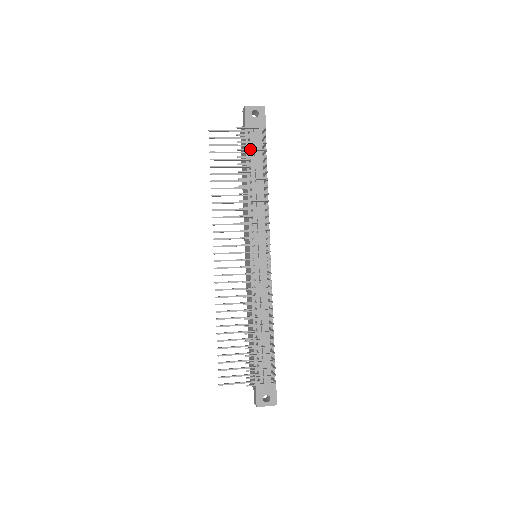
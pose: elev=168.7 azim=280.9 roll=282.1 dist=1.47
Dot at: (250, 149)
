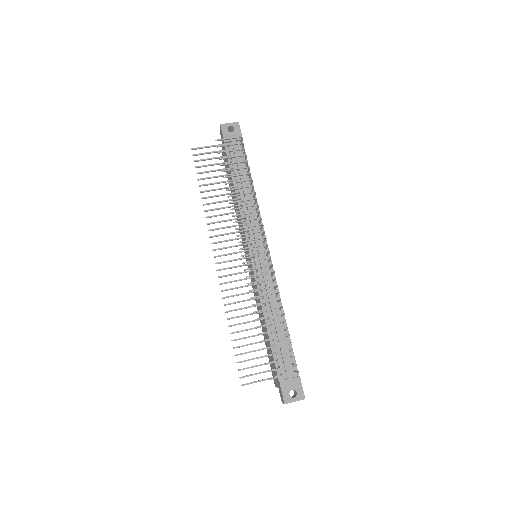
Dot at: (231, 156)
